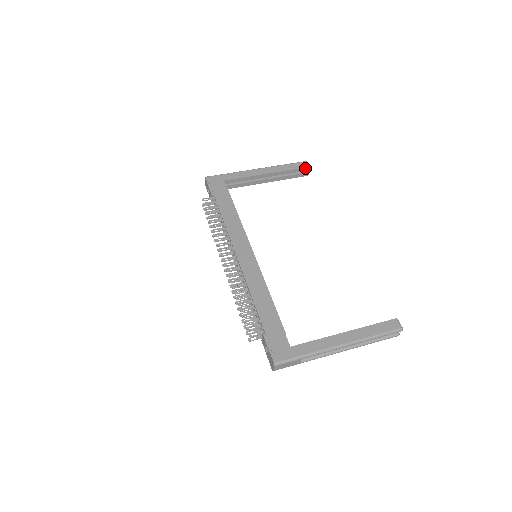
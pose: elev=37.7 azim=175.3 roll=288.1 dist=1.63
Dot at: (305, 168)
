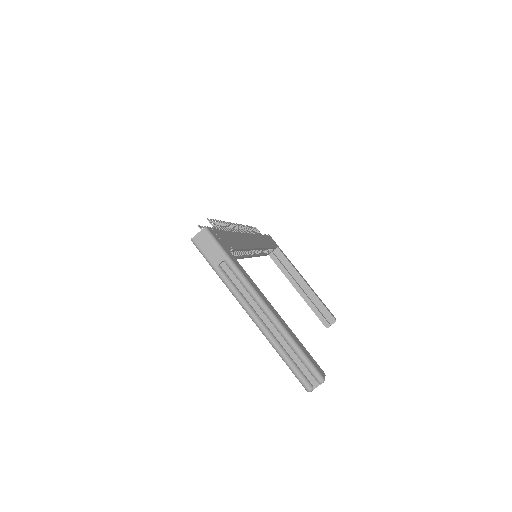
Dot at: (332, 317)
